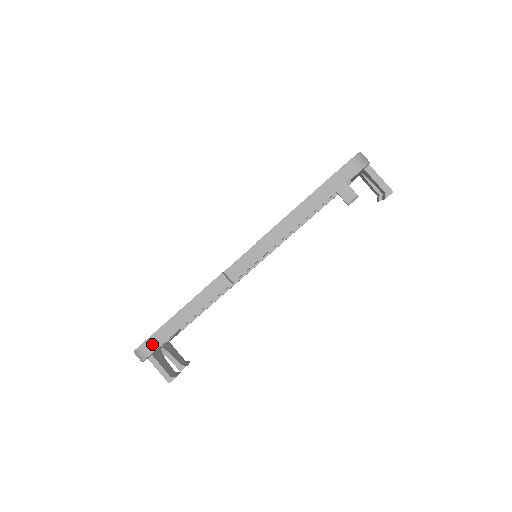
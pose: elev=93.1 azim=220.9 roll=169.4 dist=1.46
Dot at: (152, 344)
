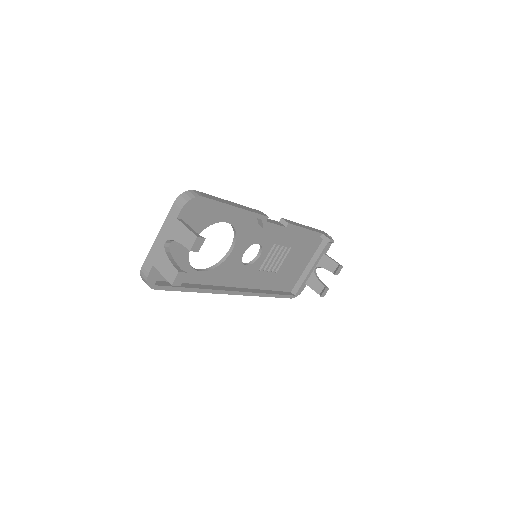
Dot at: (206, 195)
